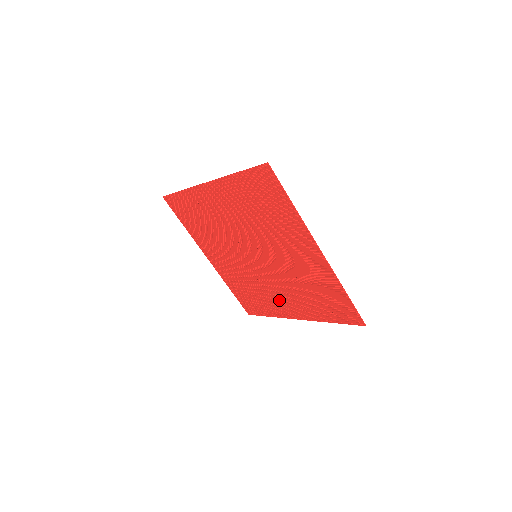
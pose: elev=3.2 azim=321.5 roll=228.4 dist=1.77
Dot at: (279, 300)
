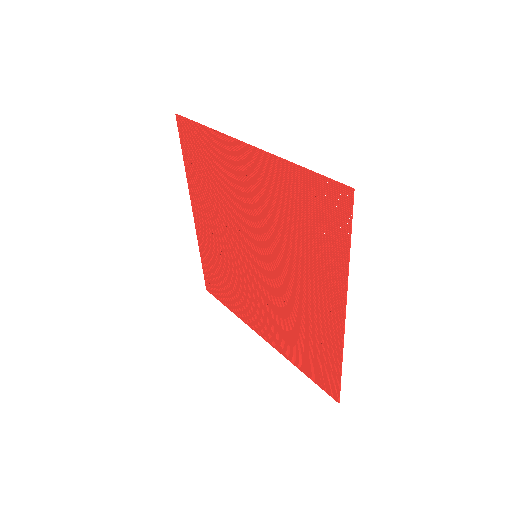
Dot at: (313, 307)
